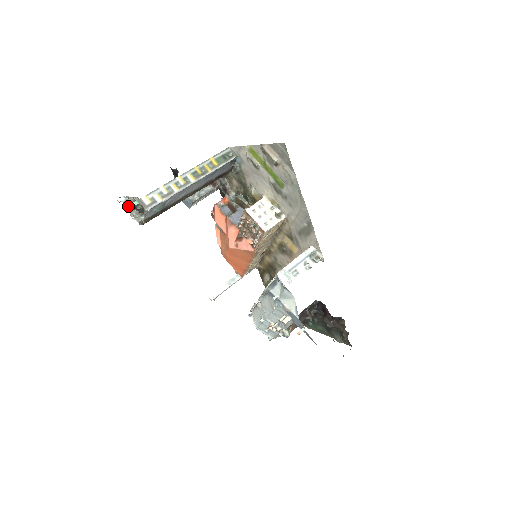
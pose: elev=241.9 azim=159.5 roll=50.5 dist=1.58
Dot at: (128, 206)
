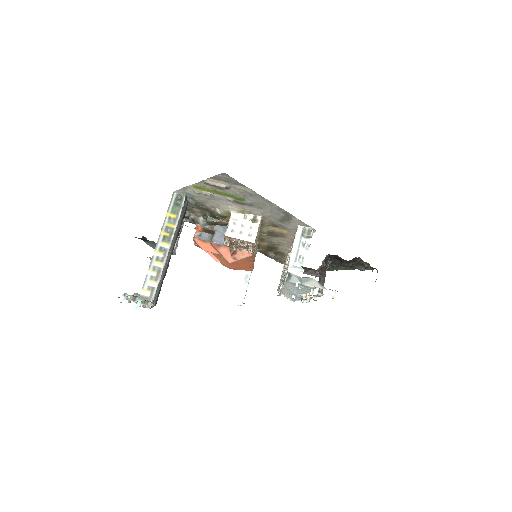
Dot at: occluded
